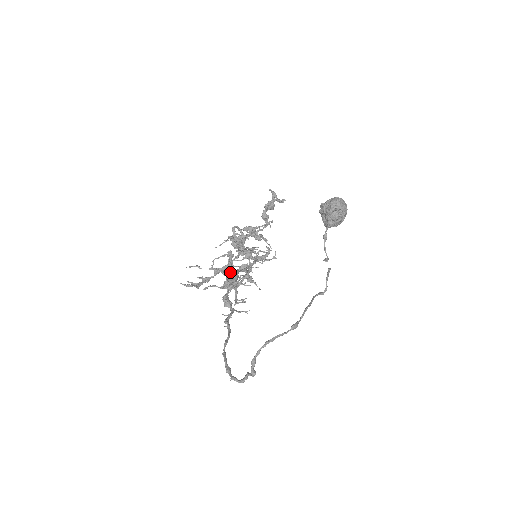
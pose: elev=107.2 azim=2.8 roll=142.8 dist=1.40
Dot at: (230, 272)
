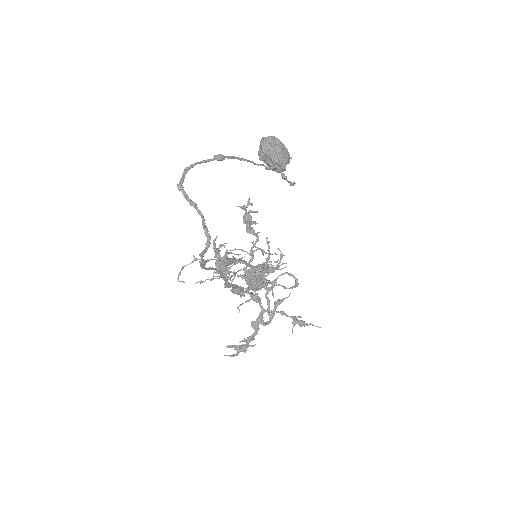
Dot at: occluded
